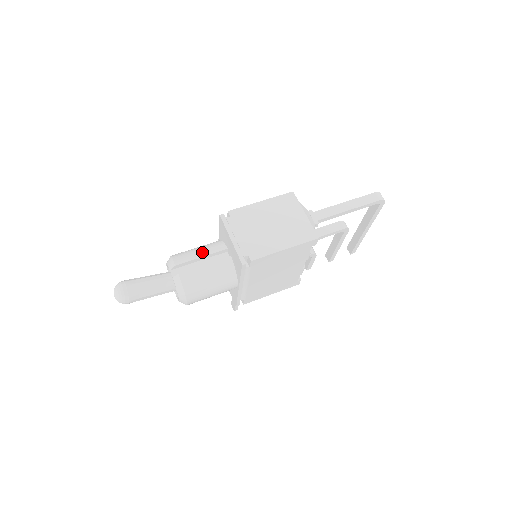
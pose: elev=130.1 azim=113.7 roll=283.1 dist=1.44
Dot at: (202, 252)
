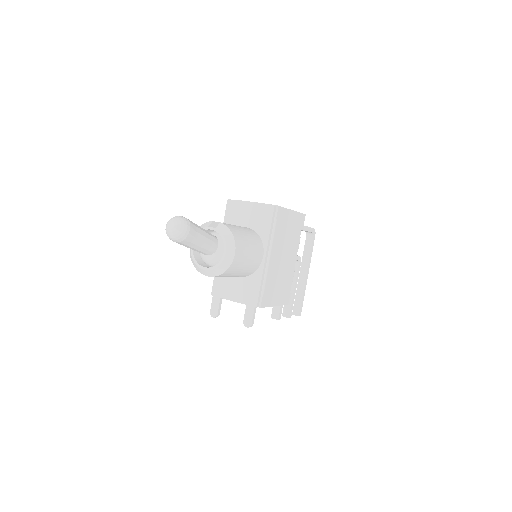
Dot at: occluded
